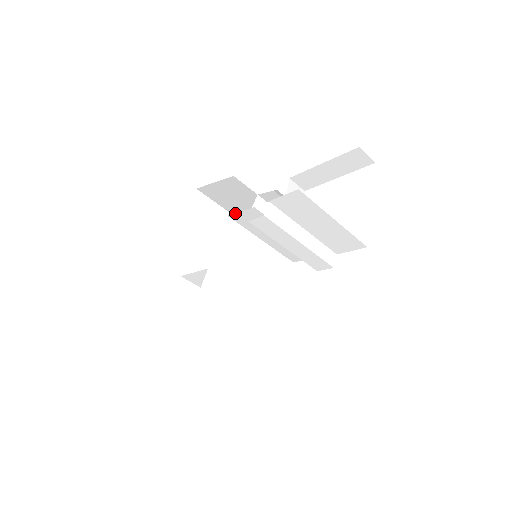
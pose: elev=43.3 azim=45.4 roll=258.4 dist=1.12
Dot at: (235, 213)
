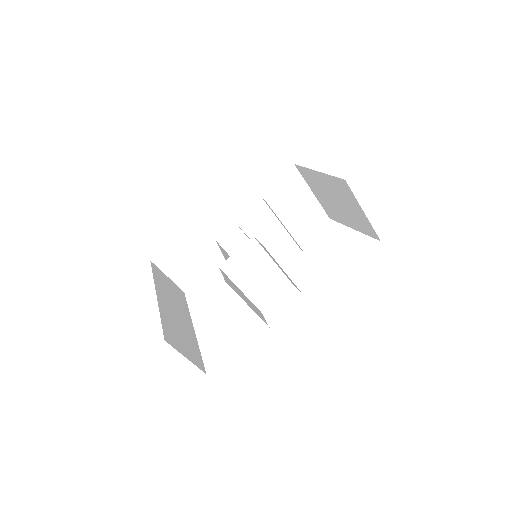
Dot at: (241, 211)
